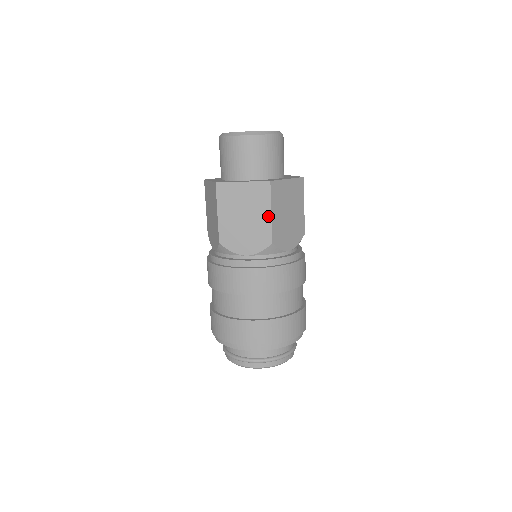
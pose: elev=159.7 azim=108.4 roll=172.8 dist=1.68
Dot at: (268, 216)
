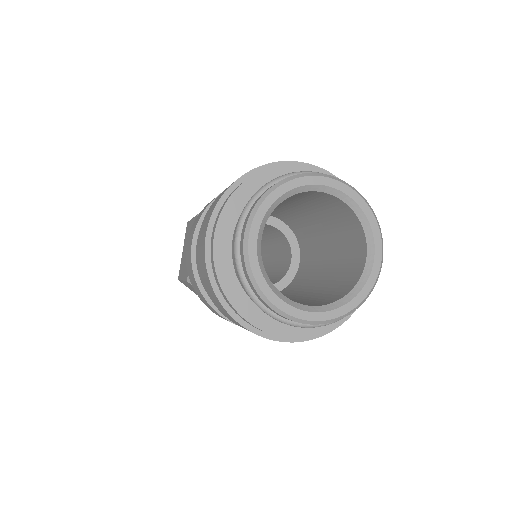
Dot at: occluded
